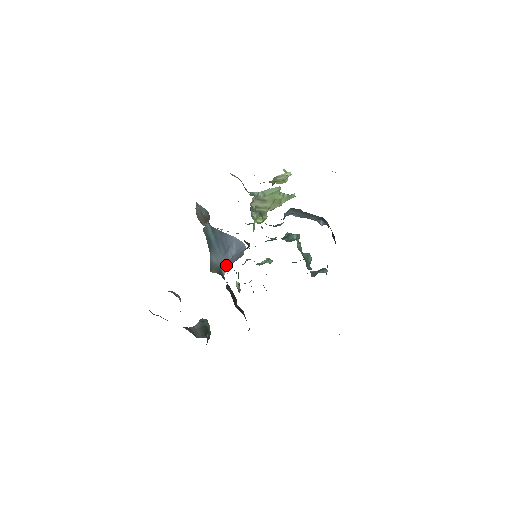
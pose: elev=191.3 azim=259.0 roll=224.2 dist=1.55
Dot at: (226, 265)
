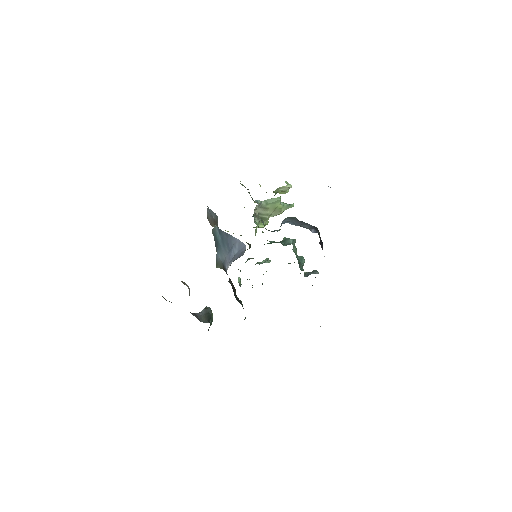
Dot at: (229, 262)
